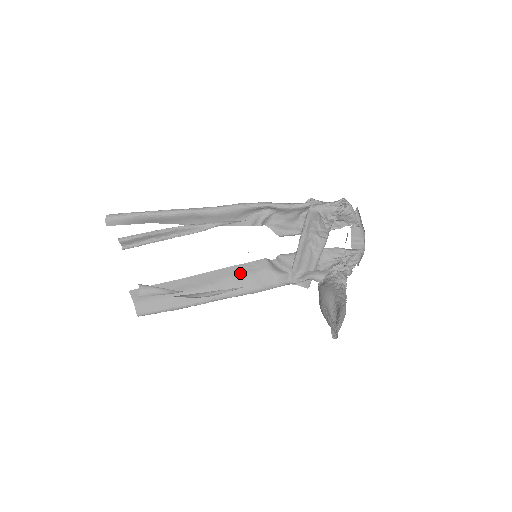
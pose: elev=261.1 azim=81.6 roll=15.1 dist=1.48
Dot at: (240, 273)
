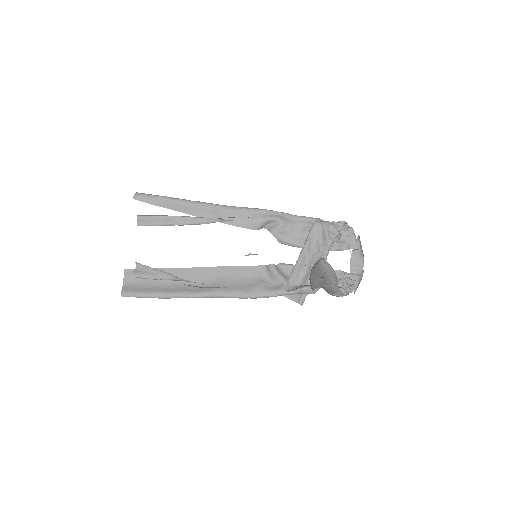
Dot at: (236, 275)
